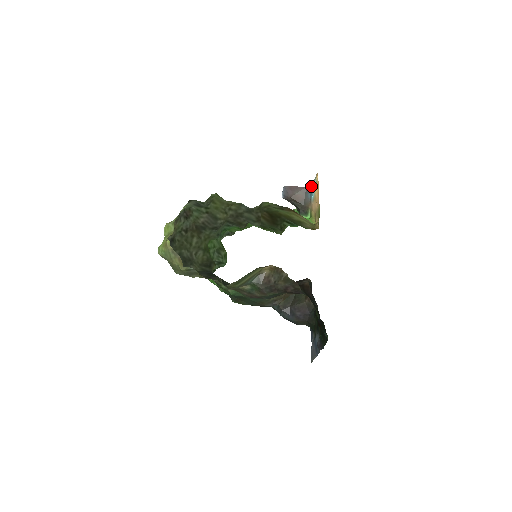
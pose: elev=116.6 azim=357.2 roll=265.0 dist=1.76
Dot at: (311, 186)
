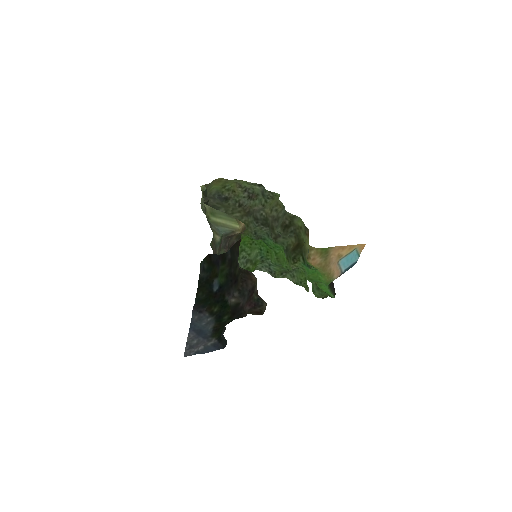
Dot at: occluded
